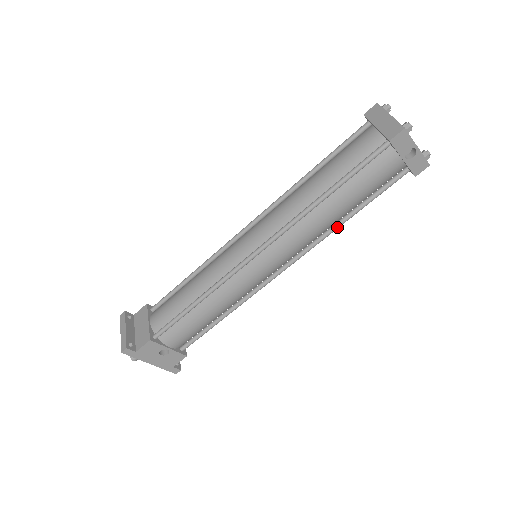
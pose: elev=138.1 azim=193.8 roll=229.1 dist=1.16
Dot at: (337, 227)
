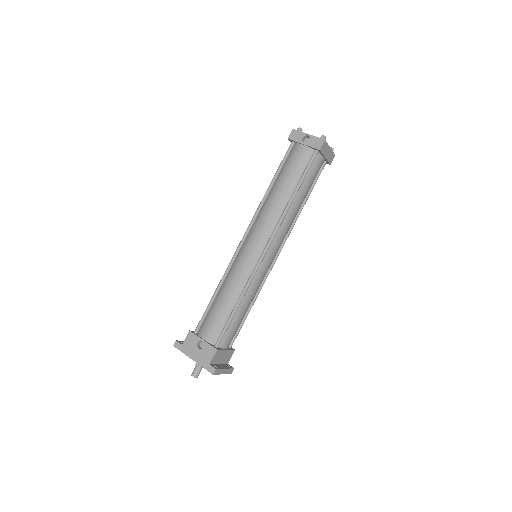
Dot at: (288, 204)
